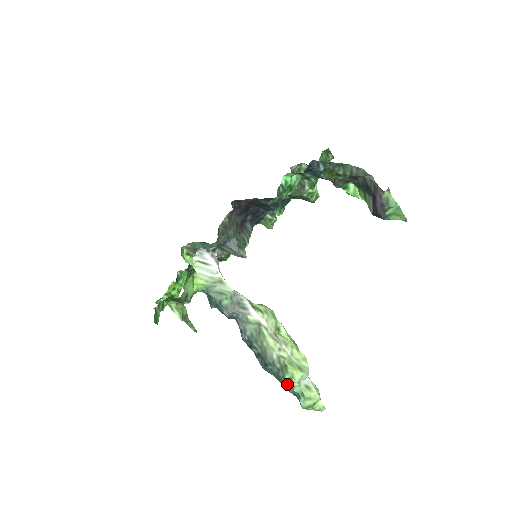
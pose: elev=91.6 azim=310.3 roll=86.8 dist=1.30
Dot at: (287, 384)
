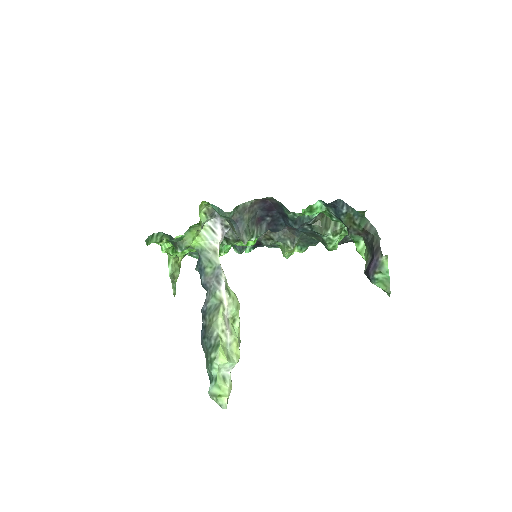
Dot at: (209, 362)
